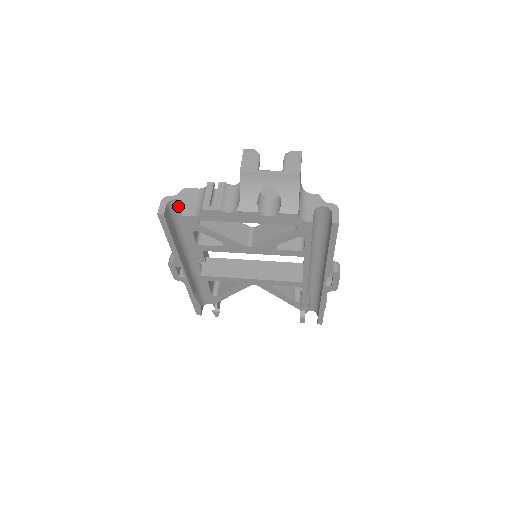
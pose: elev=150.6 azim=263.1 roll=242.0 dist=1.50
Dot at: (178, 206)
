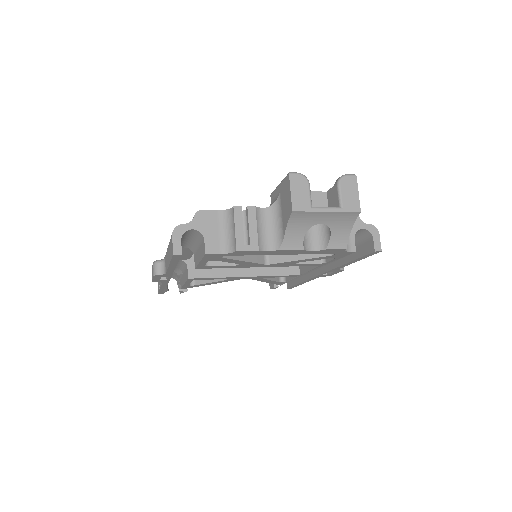
Dot at: (190, 233)
